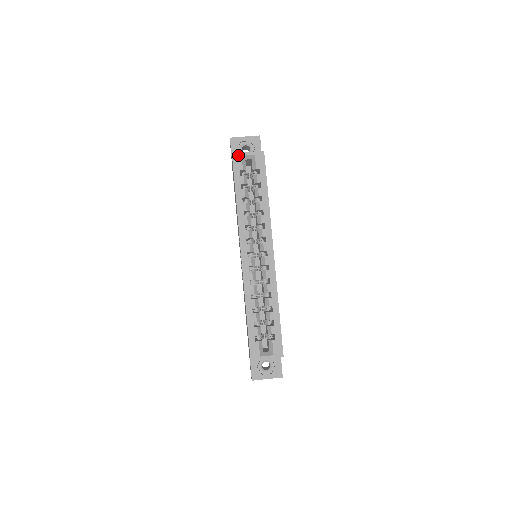
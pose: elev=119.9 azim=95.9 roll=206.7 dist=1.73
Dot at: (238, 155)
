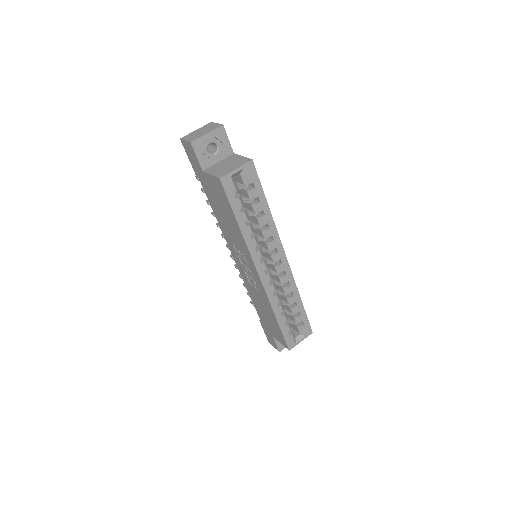
Dot at: (227, 177)
